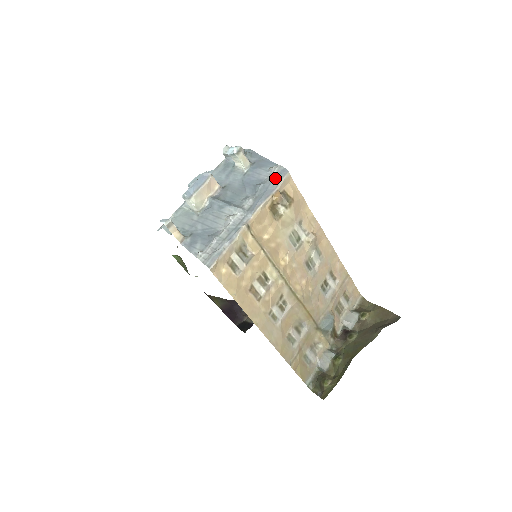
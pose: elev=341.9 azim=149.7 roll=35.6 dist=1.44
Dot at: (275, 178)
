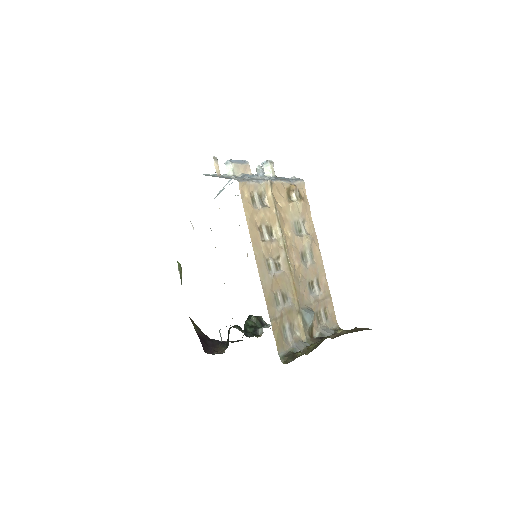
Dot at: (294, 179)
